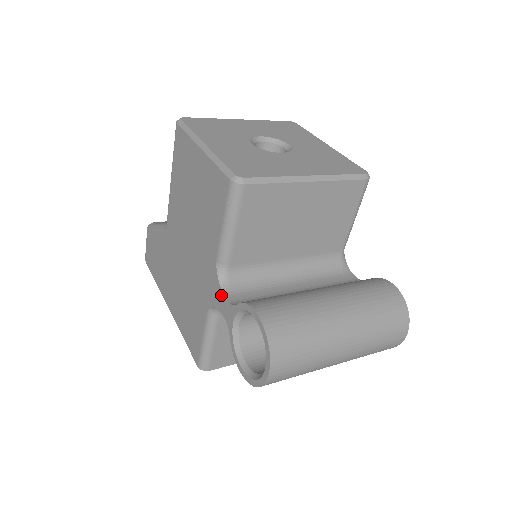
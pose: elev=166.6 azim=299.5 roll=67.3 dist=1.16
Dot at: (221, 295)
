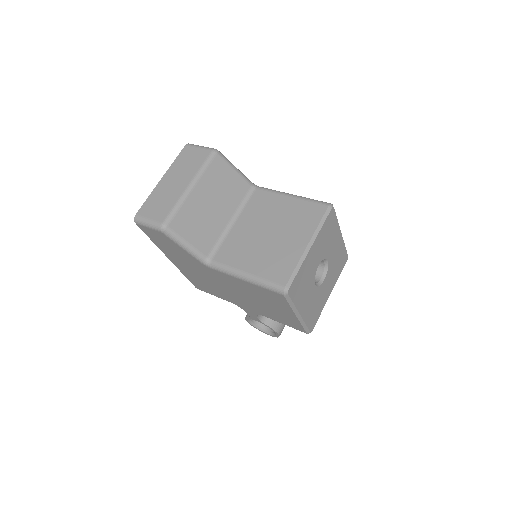
Dot at: (255, 316)
